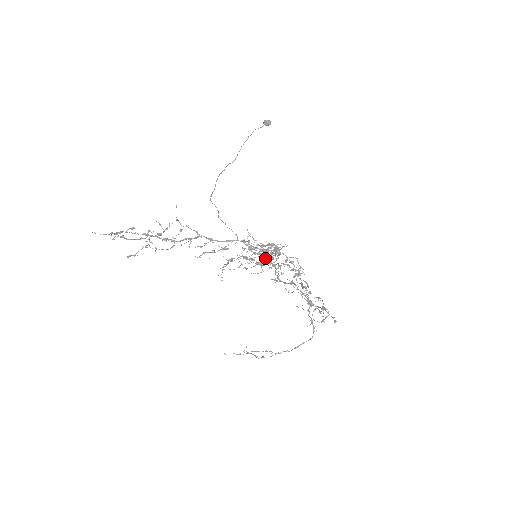
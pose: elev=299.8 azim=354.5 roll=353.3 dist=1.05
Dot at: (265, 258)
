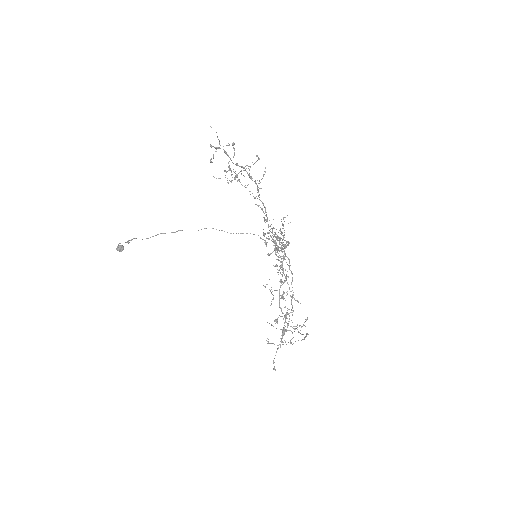
Dot at: (269, 254)
